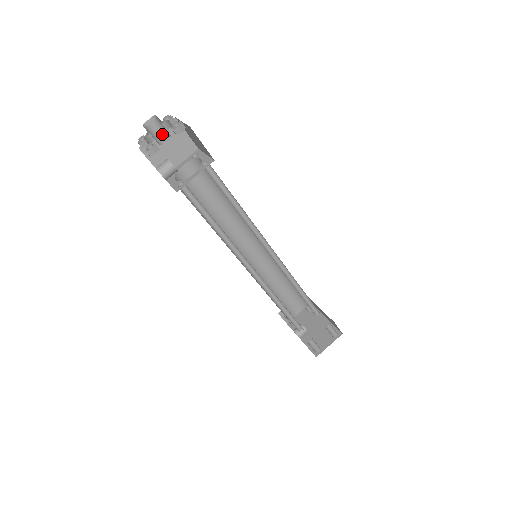
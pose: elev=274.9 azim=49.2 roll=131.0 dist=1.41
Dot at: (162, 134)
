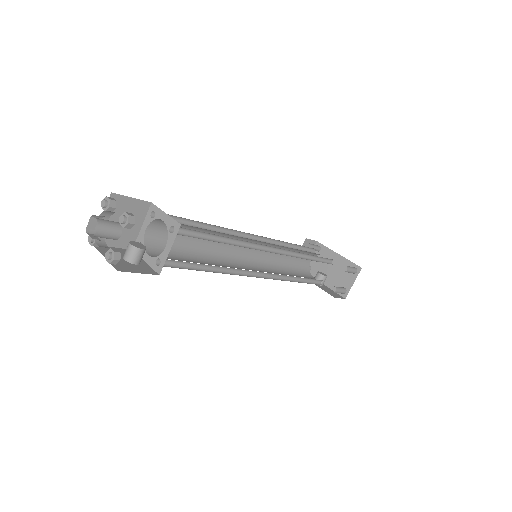
Dot at: (113, 232)
